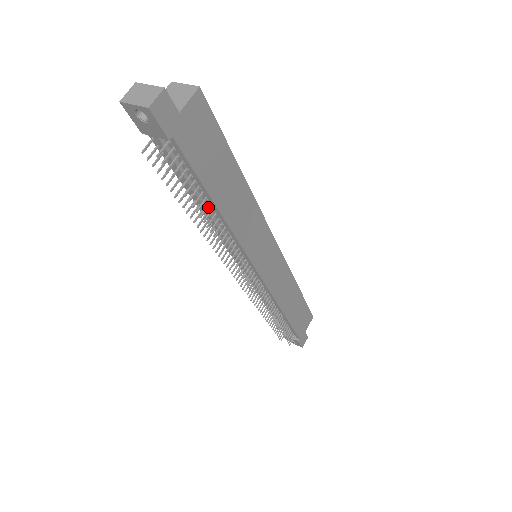
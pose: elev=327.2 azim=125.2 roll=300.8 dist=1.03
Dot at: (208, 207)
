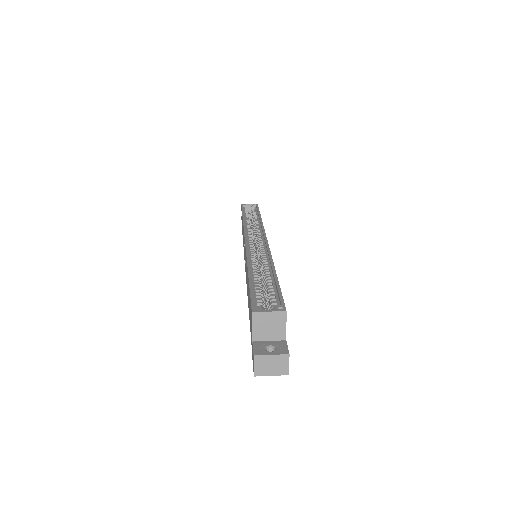
Dot at: occluded
